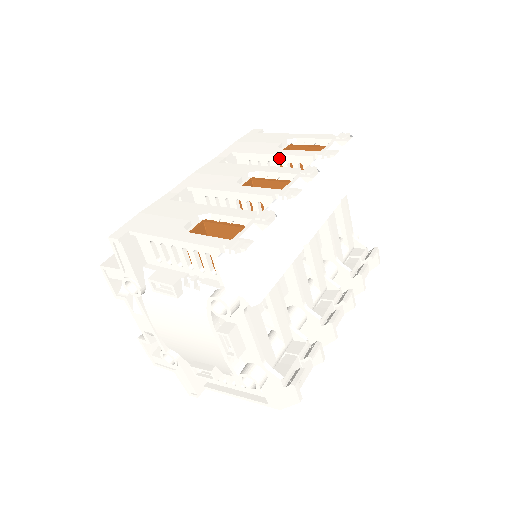
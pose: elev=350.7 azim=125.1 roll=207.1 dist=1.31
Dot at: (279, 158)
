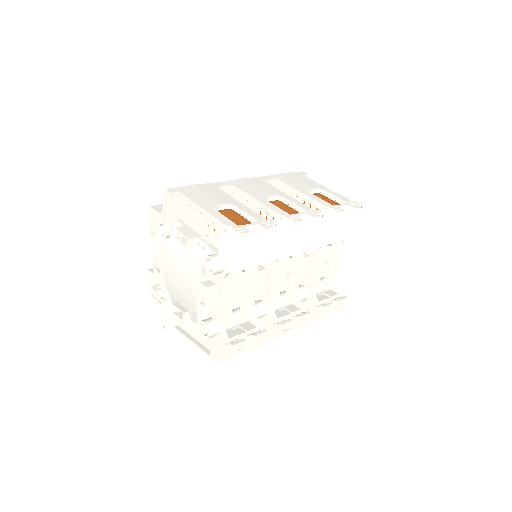
Dot at: (305, 197)
